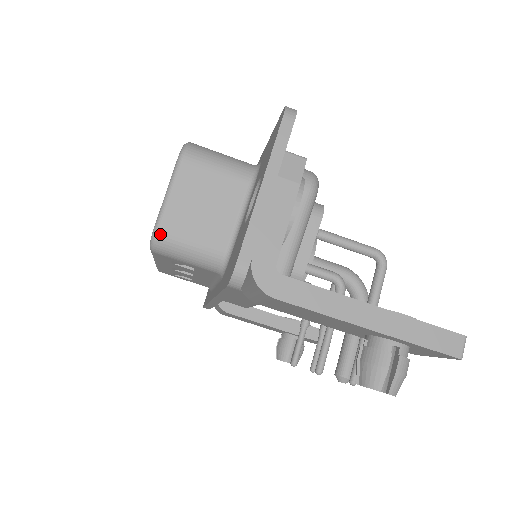
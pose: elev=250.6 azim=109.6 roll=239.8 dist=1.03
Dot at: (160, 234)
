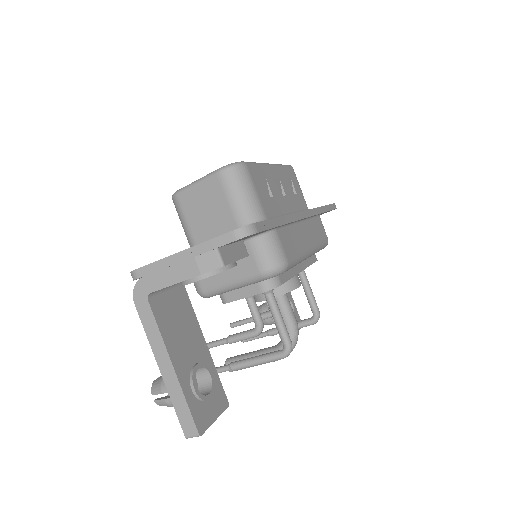
Dot at: (176, 198)
